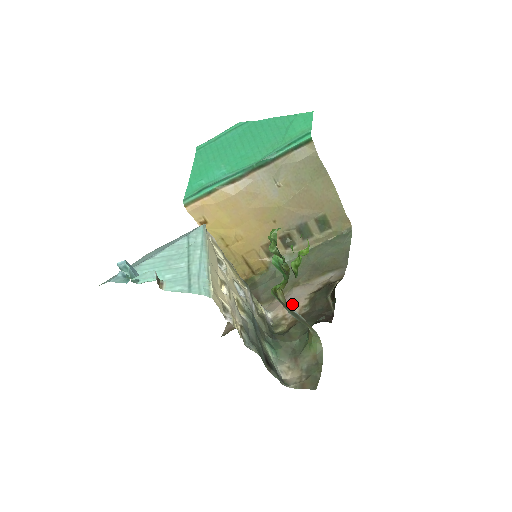
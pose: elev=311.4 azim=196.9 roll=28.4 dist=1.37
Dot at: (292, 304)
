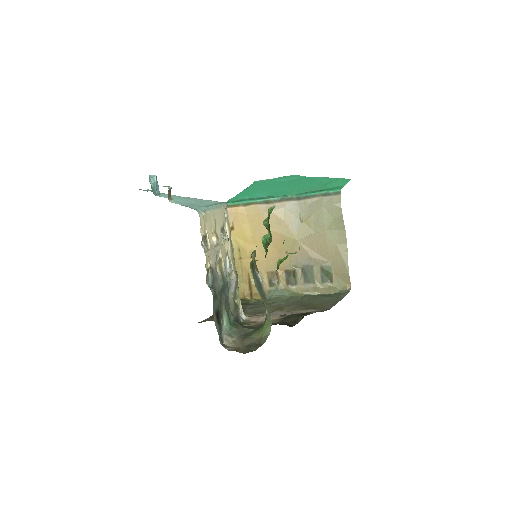
Dot at: occluded
